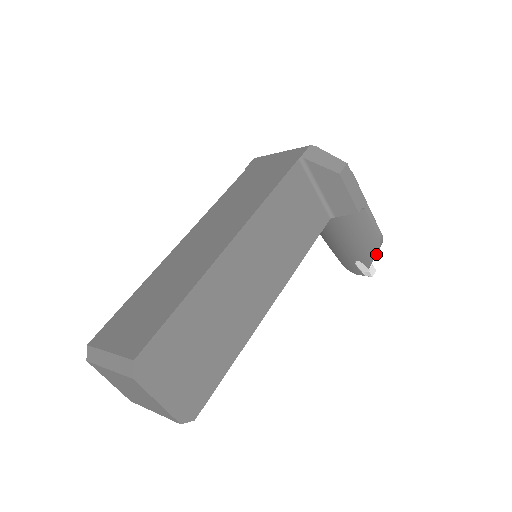
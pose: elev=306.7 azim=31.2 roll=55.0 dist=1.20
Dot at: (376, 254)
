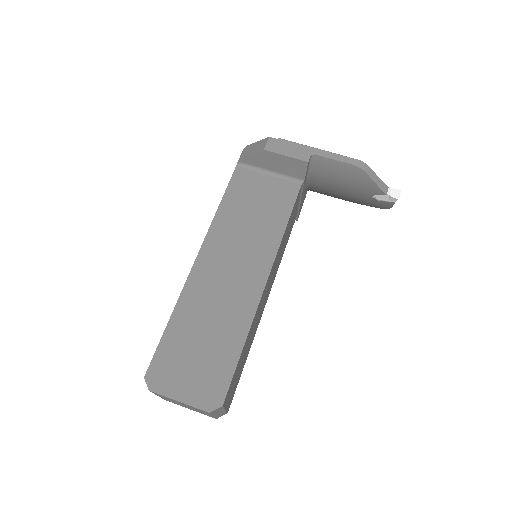
Dot at: (376, 178)
